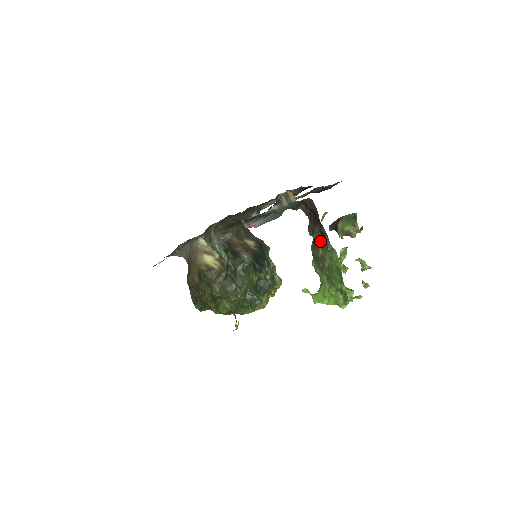
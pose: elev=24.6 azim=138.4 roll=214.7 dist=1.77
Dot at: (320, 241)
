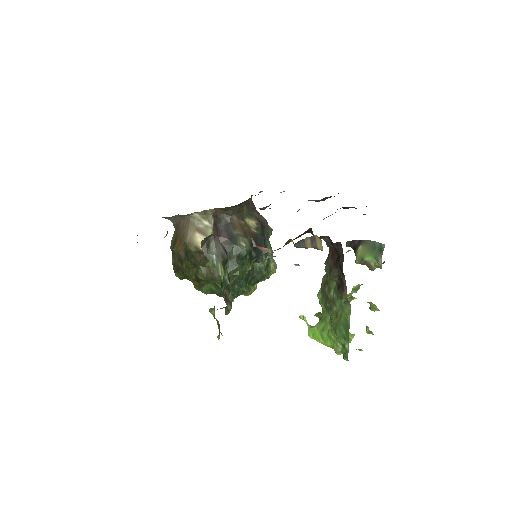
Dot at: (335, 282)
